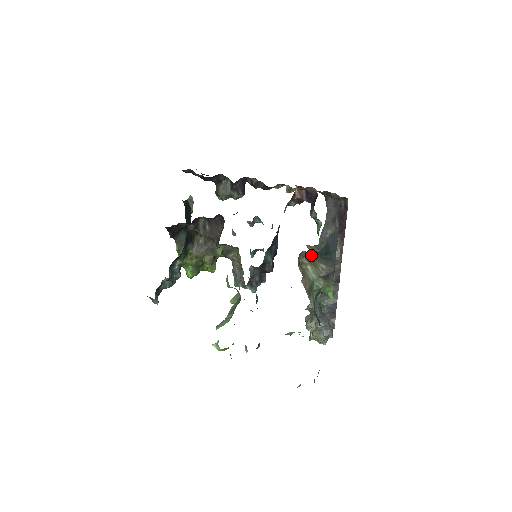
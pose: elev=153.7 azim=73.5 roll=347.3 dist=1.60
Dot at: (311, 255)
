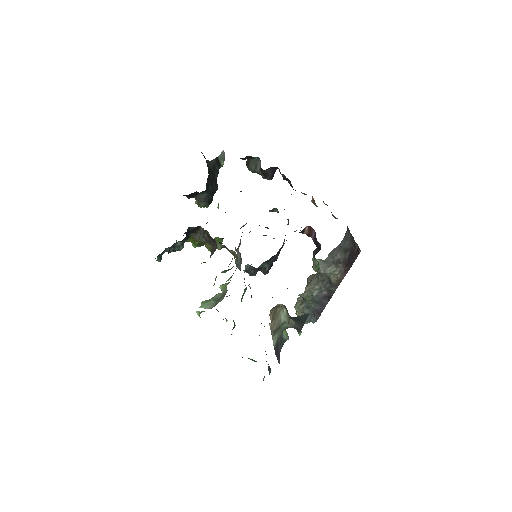
Dot at: occluded
